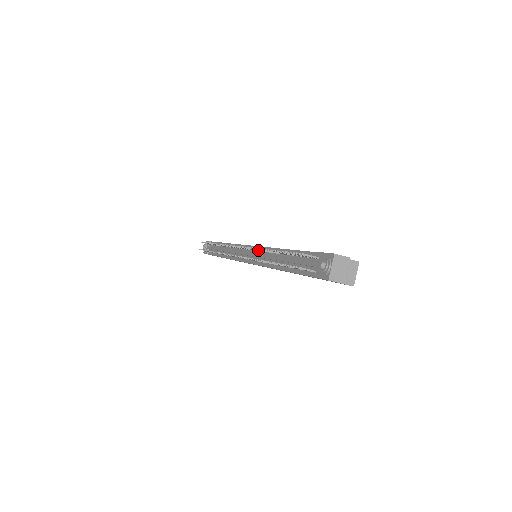
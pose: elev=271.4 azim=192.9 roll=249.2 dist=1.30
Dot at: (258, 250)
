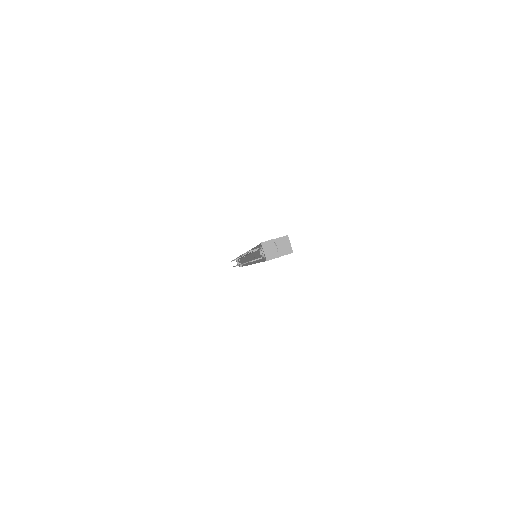
Dot at: occluded
